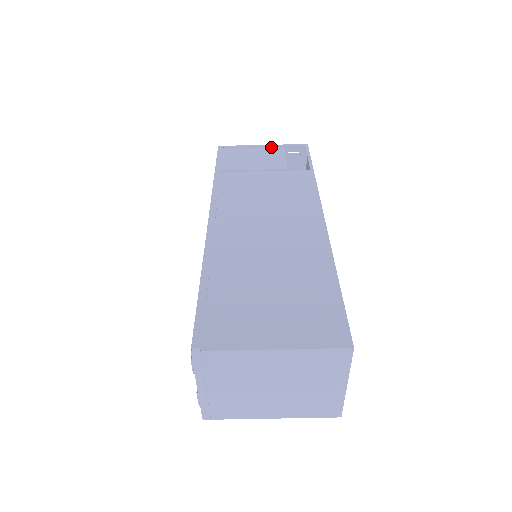
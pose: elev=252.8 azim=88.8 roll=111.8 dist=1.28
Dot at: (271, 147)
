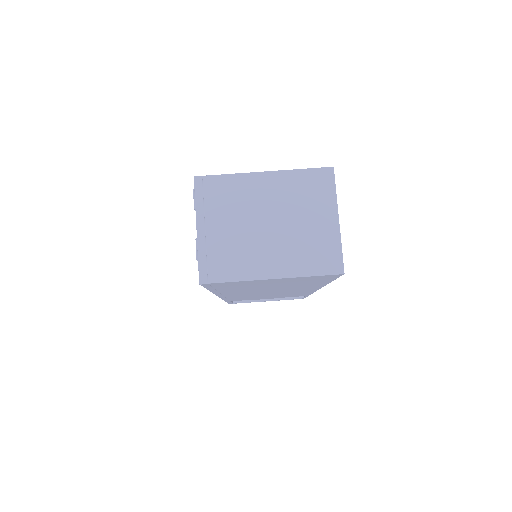
Dot at: occluded
